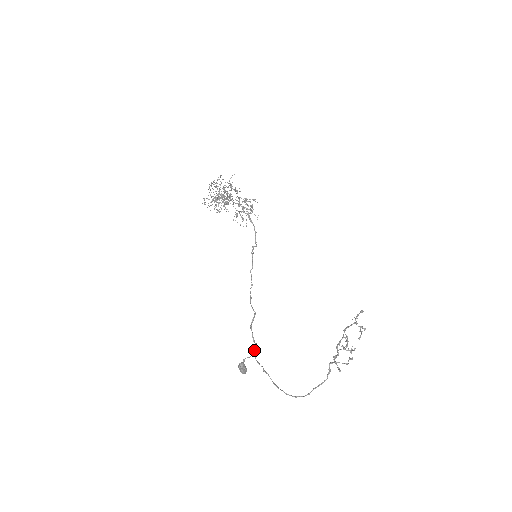
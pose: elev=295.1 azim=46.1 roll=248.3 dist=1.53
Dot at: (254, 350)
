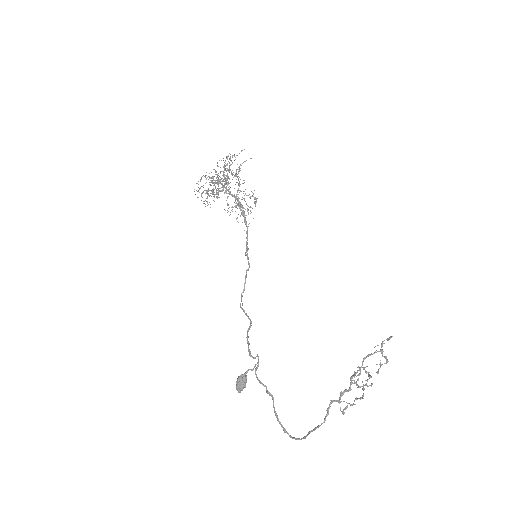
Dot at: (257, 362)
